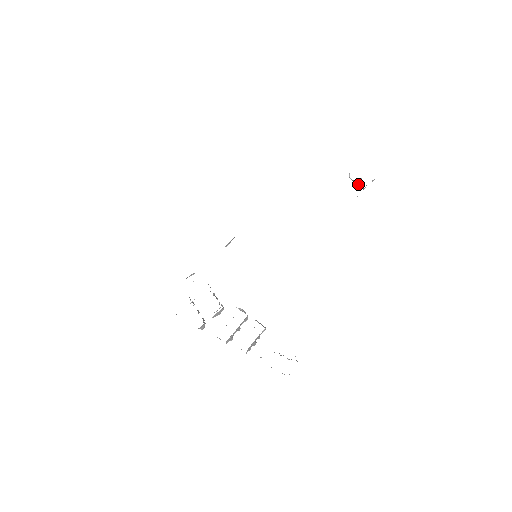
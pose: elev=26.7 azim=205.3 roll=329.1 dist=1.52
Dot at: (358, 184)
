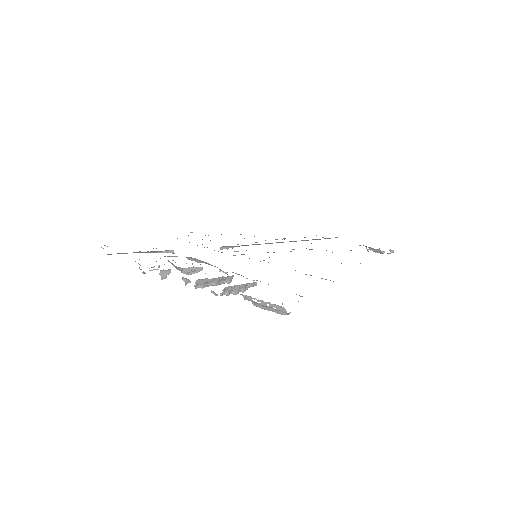
Dot at: (377, 249)
